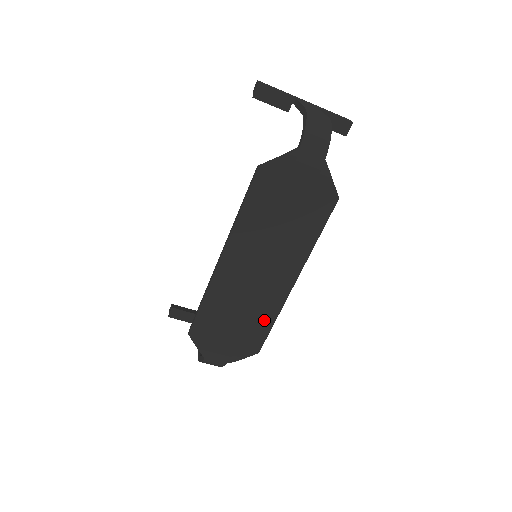
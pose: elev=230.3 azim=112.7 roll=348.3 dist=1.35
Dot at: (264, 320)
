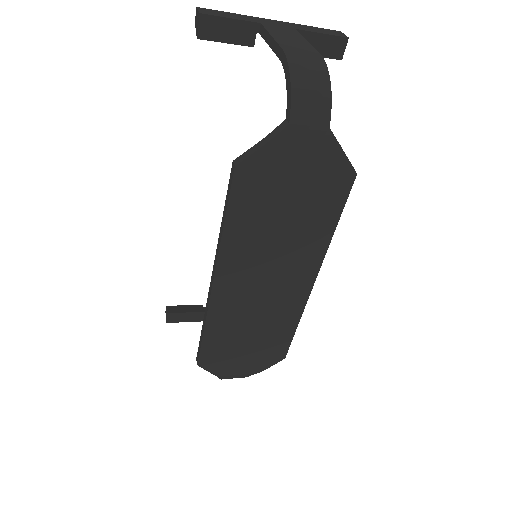
Dot at: (284, 328)
